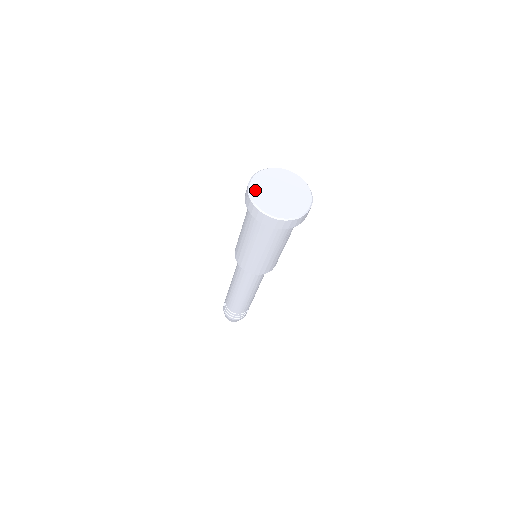
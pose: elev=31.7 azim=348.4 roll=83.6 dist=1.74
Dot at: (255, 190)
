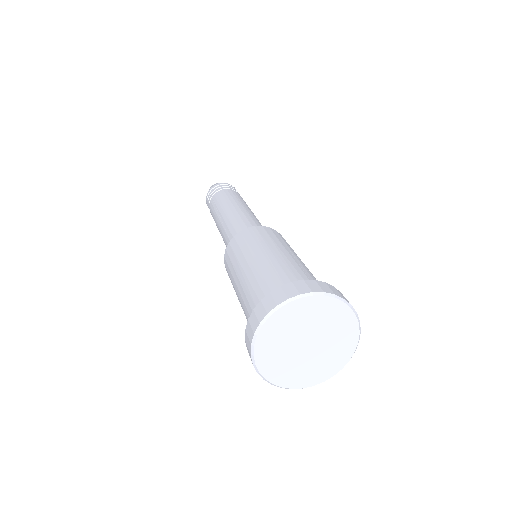
Dot at: (264, 356)
